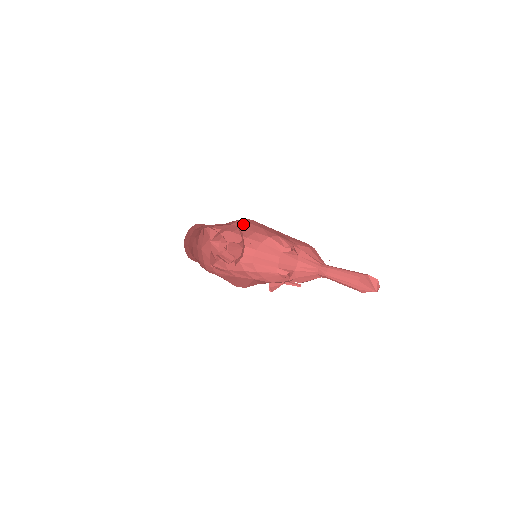
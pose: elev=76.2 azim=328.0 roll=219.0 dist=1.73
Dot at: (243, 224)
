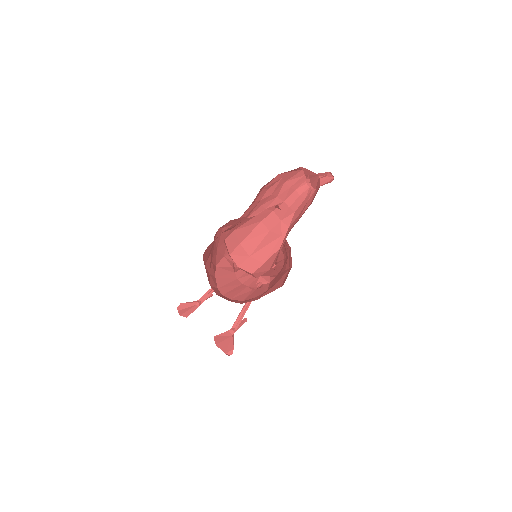
Dot at: (213, 244)
